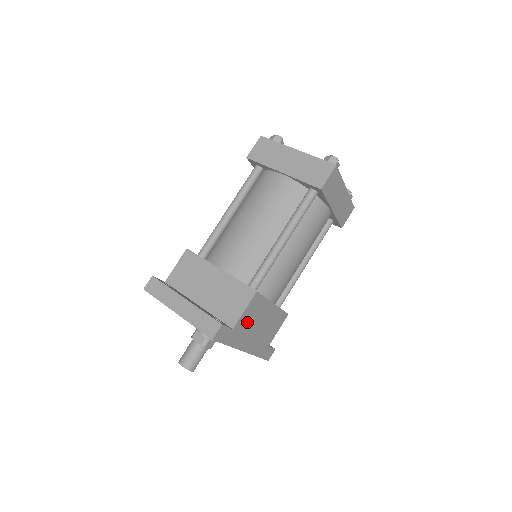
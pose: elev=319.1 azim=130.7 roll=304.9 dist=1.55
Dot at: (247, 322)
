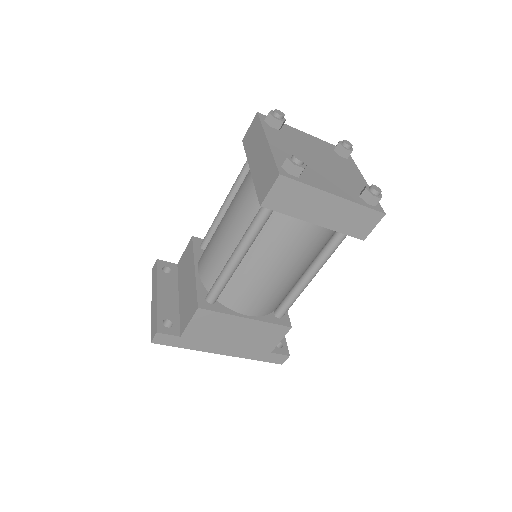
Dot at: (204, 332)
